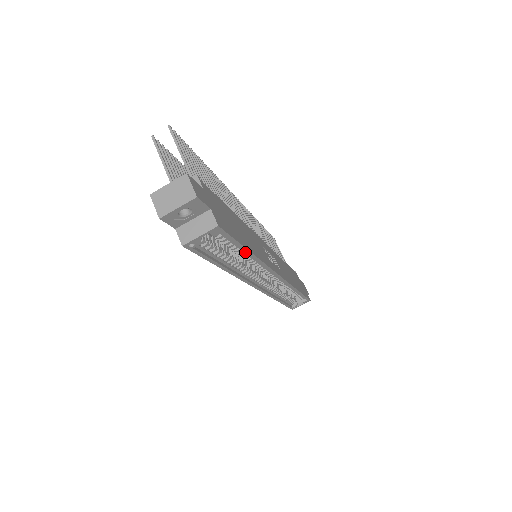
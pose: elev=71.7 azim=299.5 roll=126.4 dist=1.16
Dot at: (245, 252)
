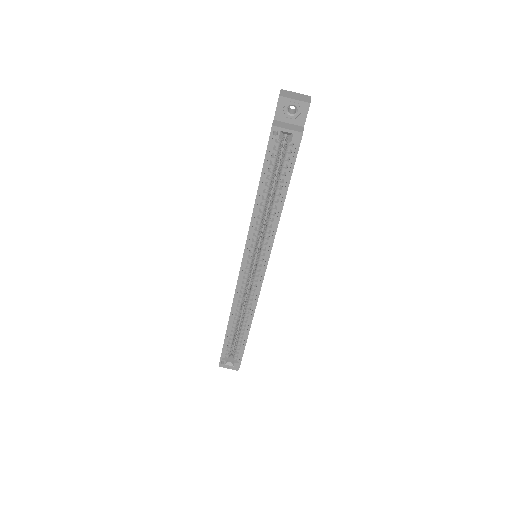
Dot at: (280, 200)
